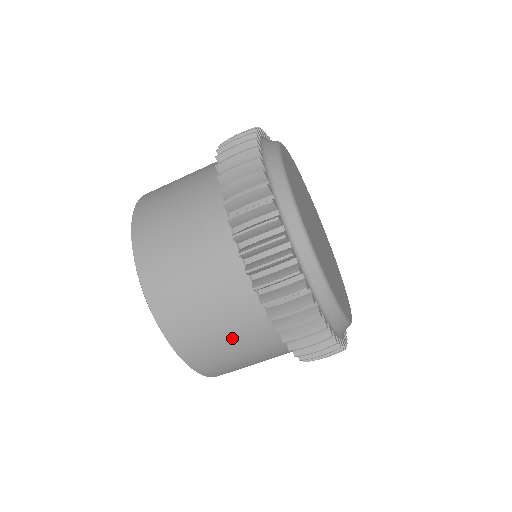
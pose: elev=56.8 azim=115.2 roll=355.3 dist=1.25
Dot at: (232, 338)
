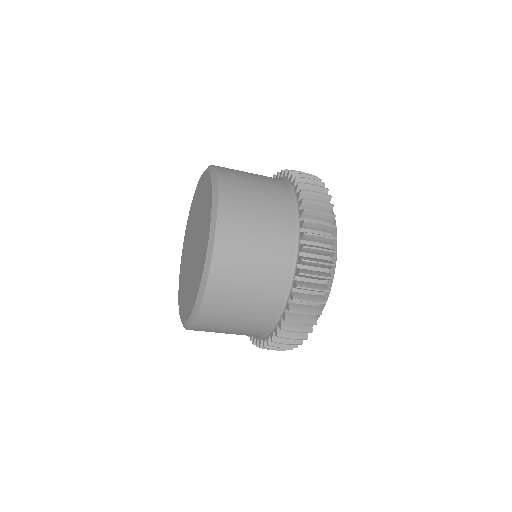
Dot at: (241, 323)
